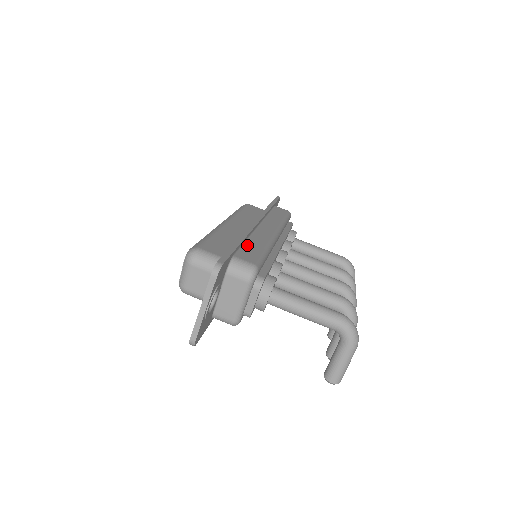
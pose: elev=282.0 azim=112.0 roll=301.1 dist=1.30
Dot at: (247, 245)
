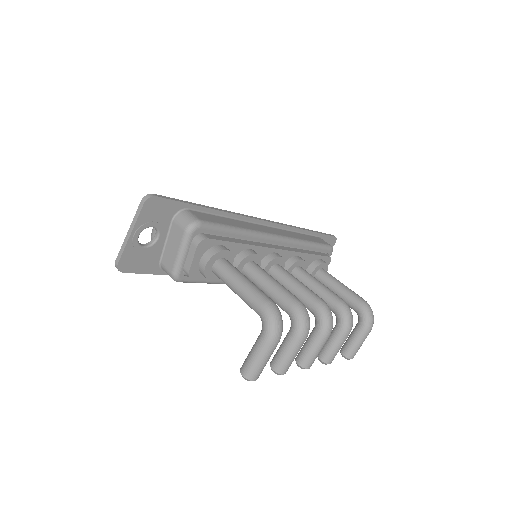
Dot at: (219, 217)
